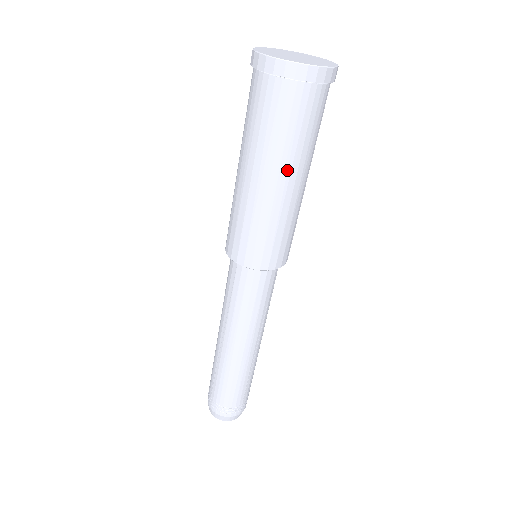
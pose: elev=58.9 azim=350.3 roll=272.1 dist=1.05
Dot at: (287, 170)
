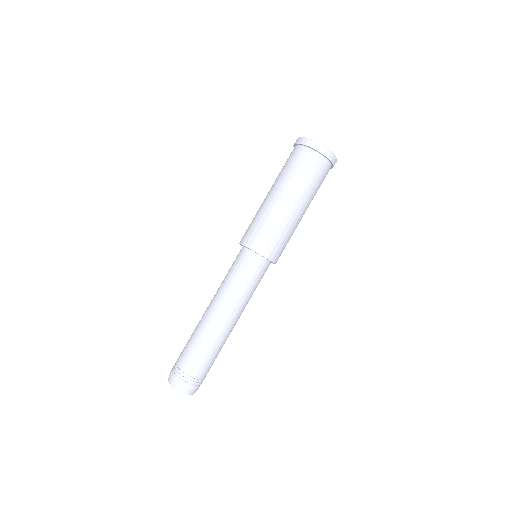
Dot at: (278, 186)
